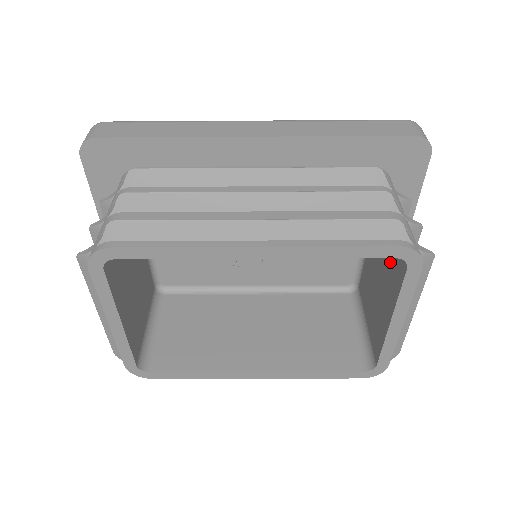
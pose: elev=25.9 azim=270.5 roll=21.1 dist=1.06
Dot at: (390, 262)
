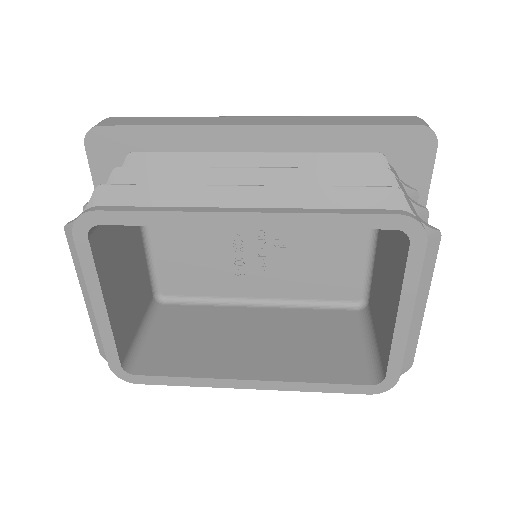
Dot at: (395, 250)
